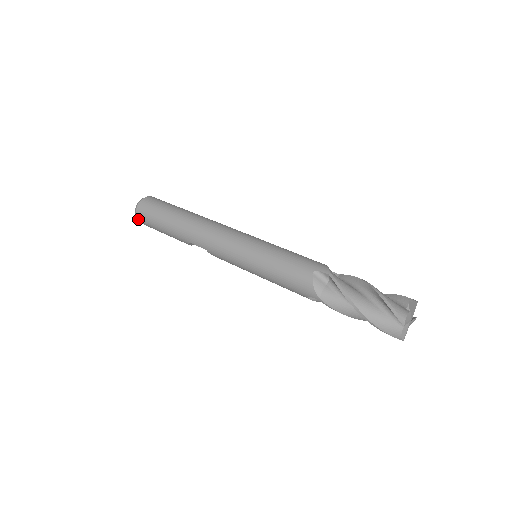
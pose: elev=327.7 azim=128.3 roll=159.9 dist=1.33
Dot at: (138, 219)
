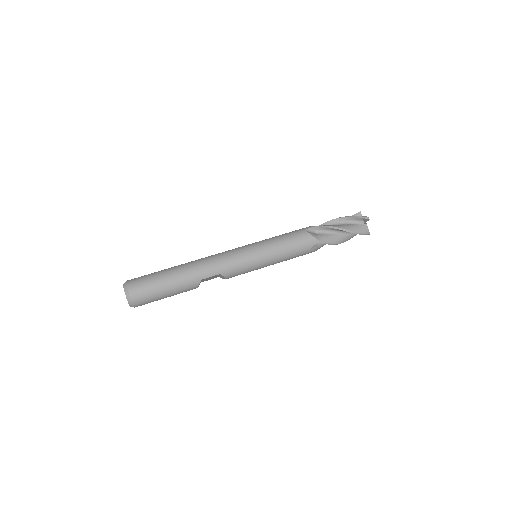
Dot at: (133, 300)
